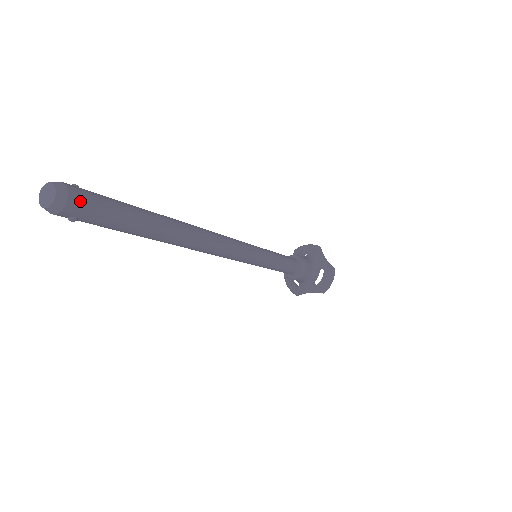
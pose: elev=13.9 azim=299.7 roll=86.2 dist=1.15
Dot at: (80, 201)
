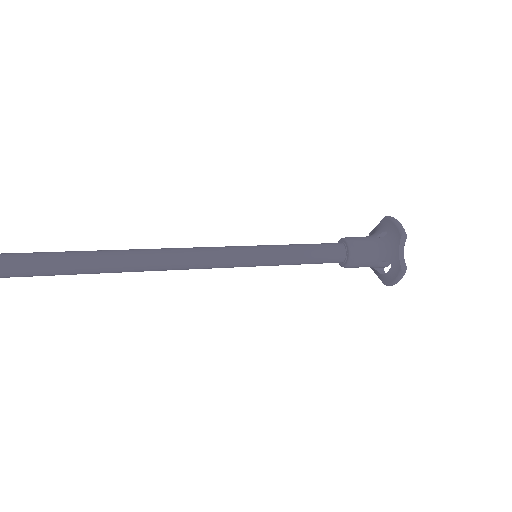
Dot at: out of frame
